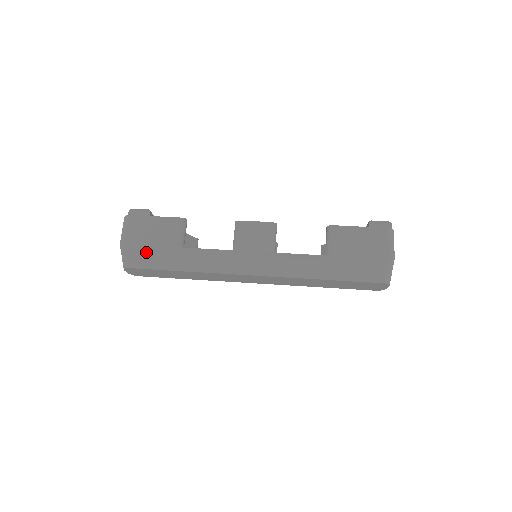
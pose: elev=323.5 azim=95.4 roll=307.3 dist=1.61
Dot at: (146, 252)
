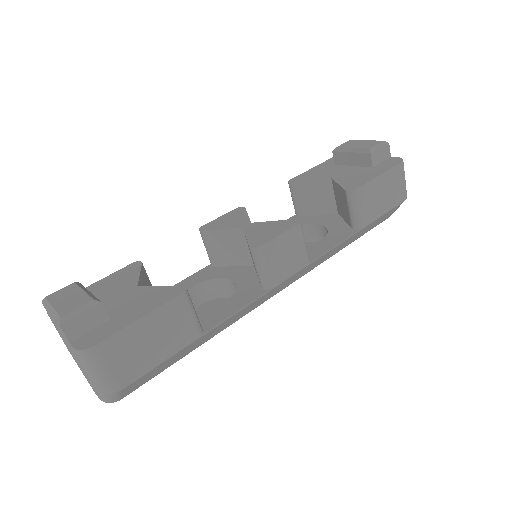
Dot at: (152, 372)
